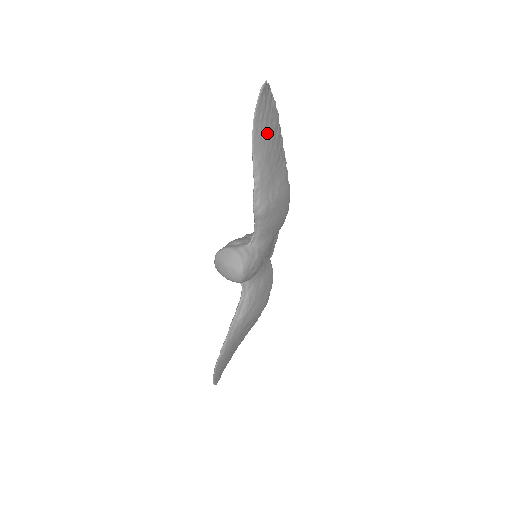
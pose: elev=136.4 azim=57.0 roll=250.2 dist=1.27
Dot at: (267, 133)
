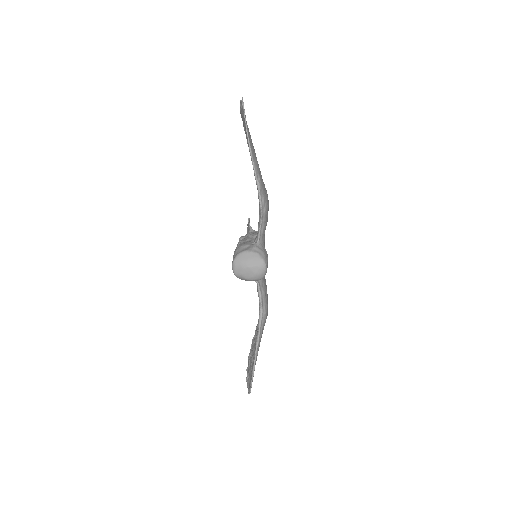
Dot at: occluded
